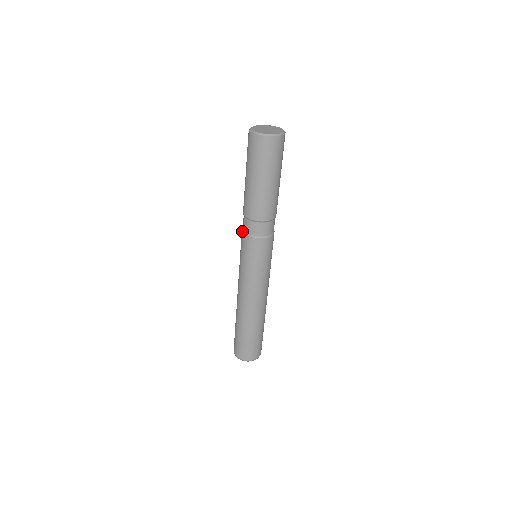
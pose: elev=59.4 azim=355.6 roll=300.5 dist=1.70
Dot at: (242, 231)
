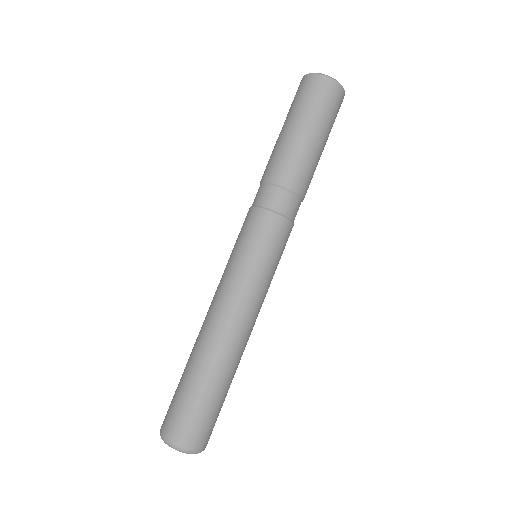
Dot at: (252, 206)
